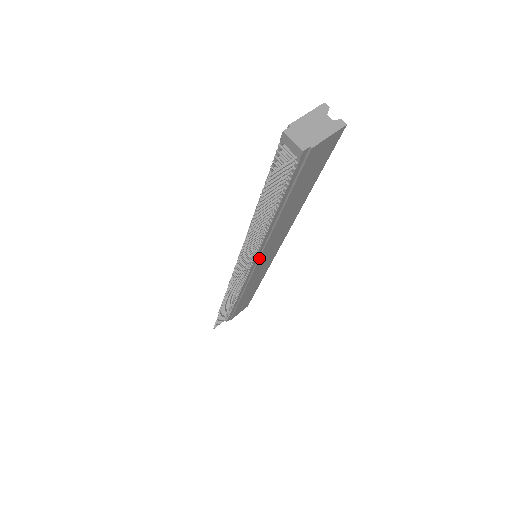
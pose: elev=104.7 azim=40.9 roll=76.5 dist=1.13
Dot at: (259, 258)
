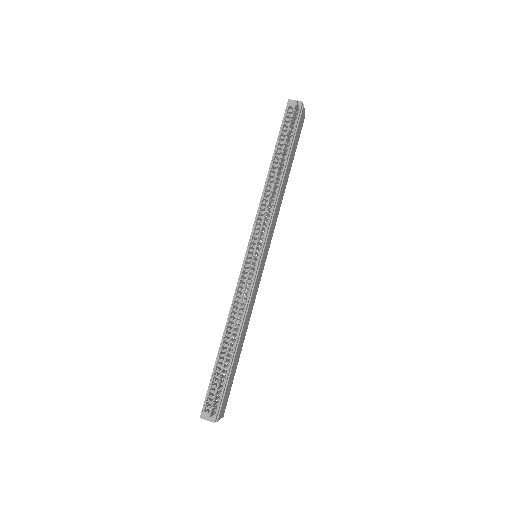
Dot at: (268, 235)
